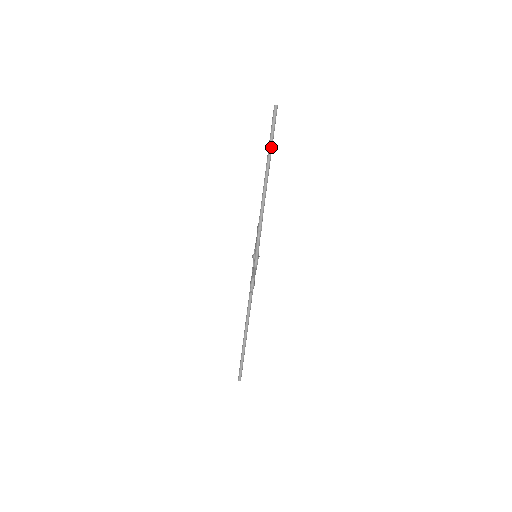
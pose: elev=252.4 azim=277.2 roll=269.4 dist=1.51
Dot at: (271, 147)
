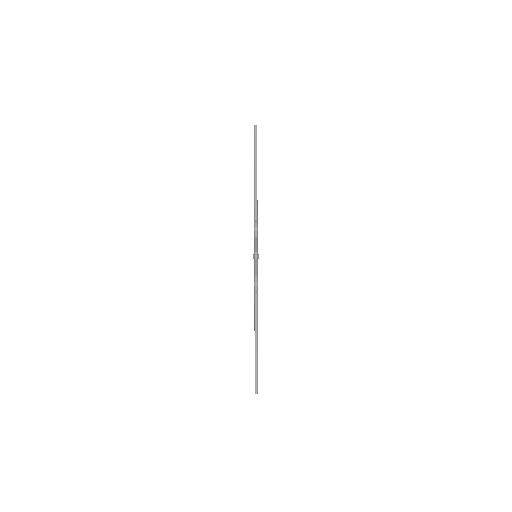
Dot at: (256, 158)
